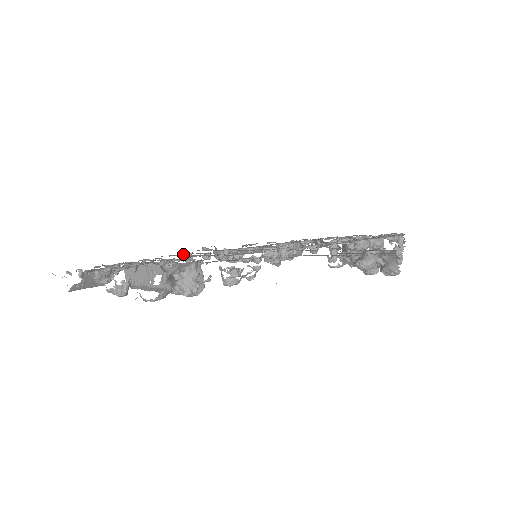
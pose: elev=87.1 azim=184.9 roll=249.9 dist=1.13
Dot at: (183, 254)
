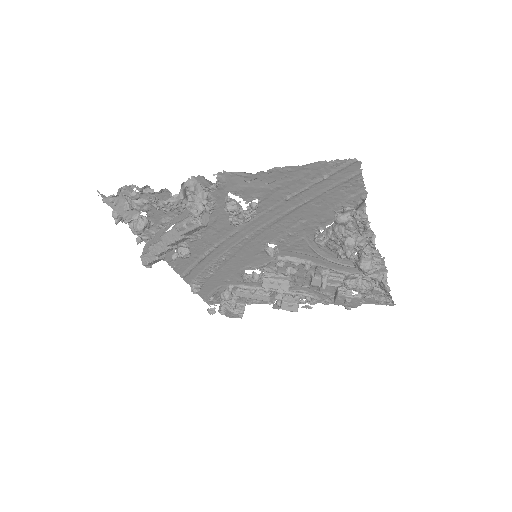
Dot at: (193, 282)
